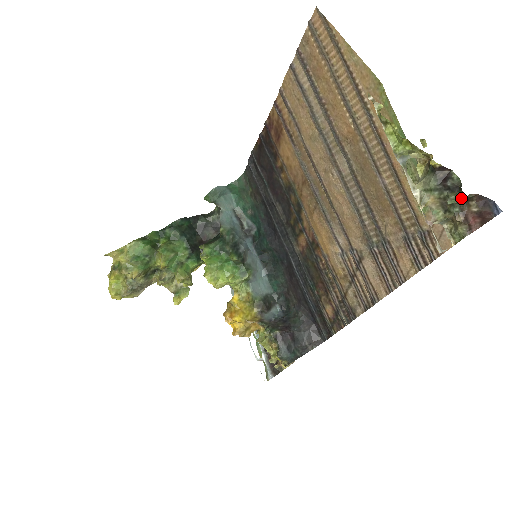
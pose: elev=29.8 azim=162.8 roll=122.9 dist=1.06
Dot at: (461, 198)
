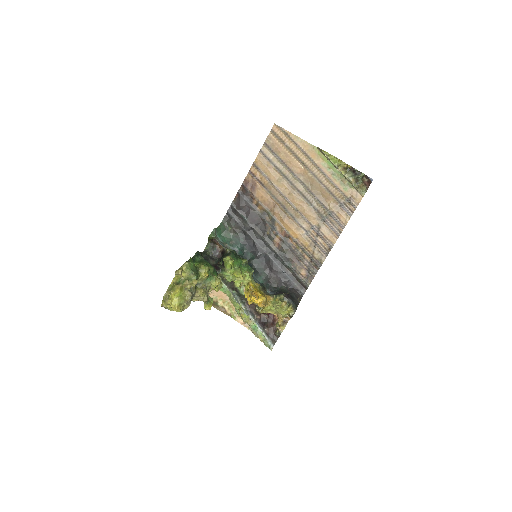
Dot at: (362, 176)
